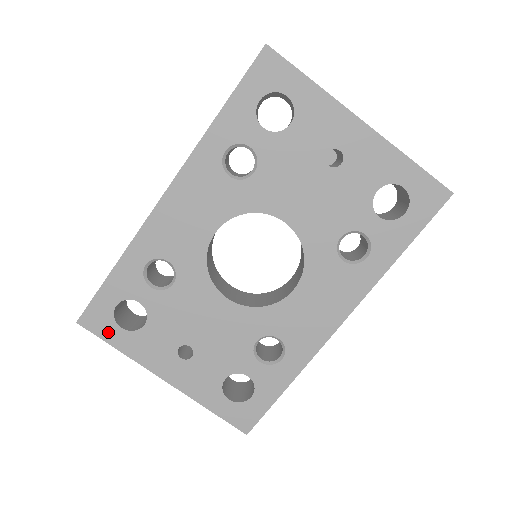
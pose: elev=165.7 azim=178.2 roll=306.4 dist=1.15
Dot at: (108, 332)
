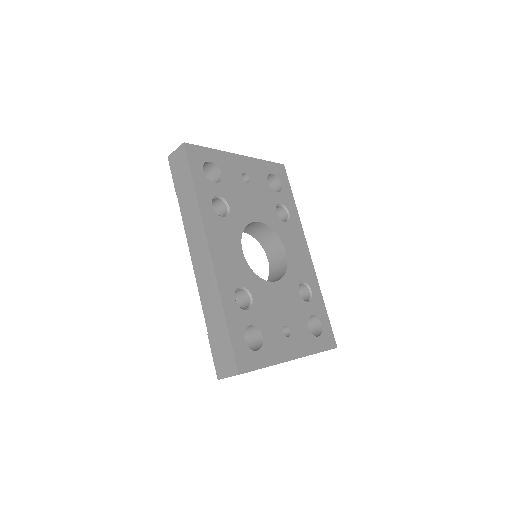
Dot at: (255, 361)
